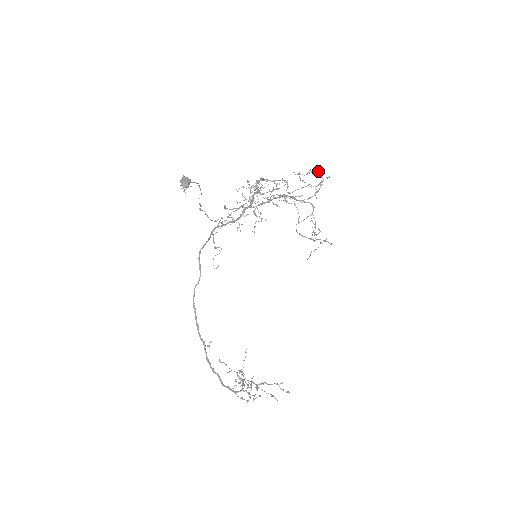
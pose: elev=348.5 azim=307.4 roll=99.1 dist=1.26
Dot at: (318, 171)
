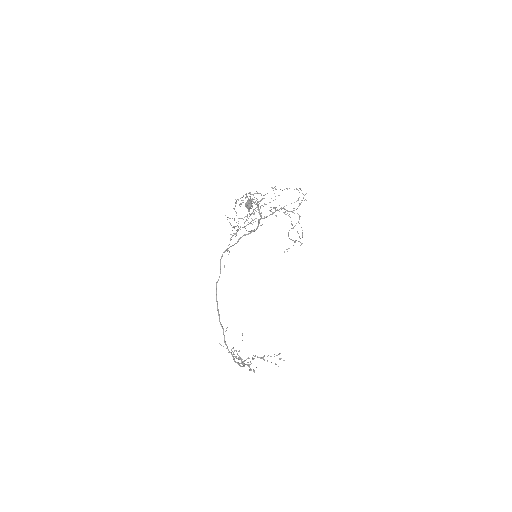
Dot at: (299, 188)
